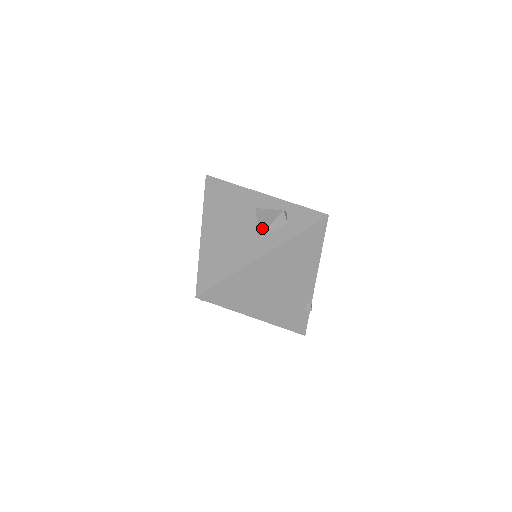
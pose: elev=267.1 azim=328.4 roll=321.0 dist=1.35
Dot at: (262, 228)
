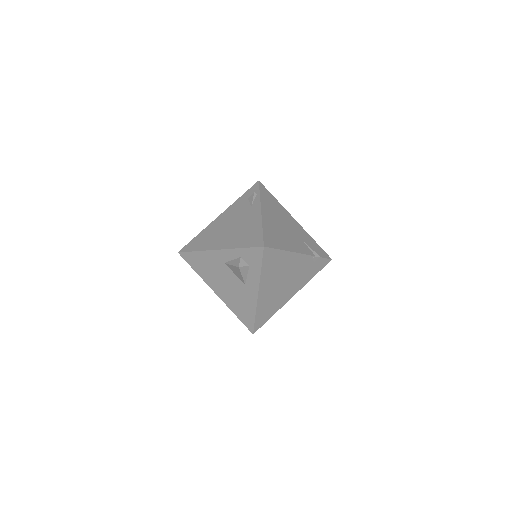
Dot at: (240, 278)
